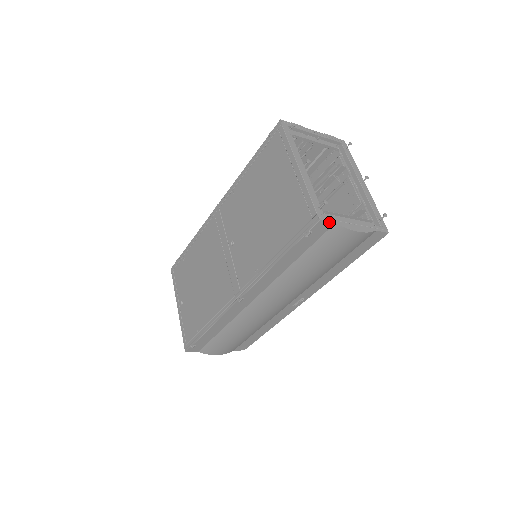
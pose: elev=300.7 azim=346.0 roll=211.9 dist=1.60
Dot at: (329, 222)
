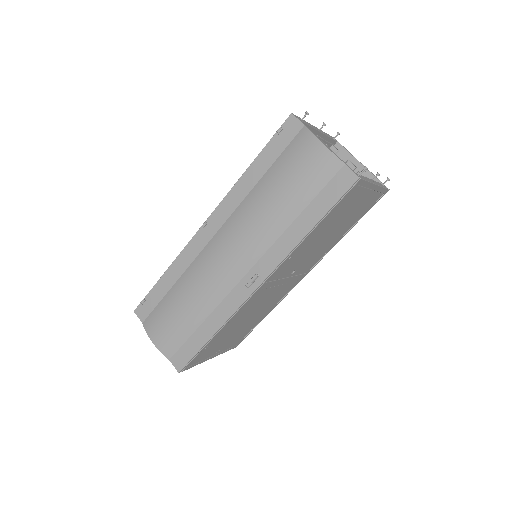
Dot at: (299, 121)
